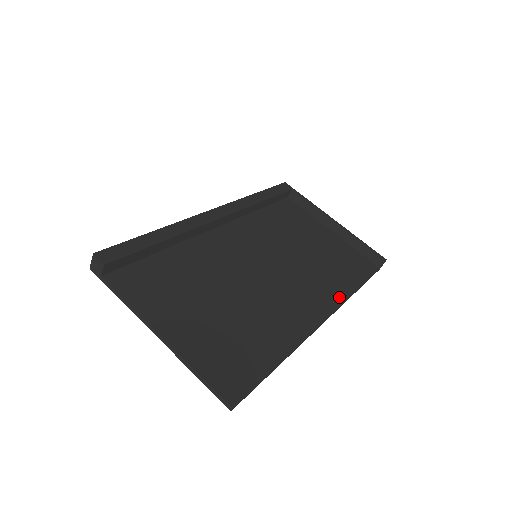
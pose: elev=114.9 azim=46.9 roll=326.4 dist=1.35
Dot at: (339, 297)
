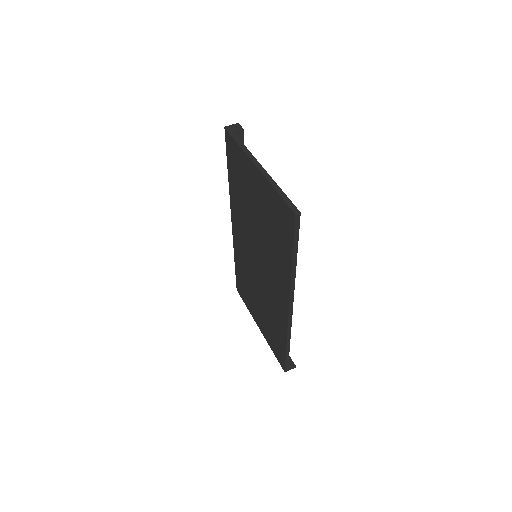
Dot at: occluded
